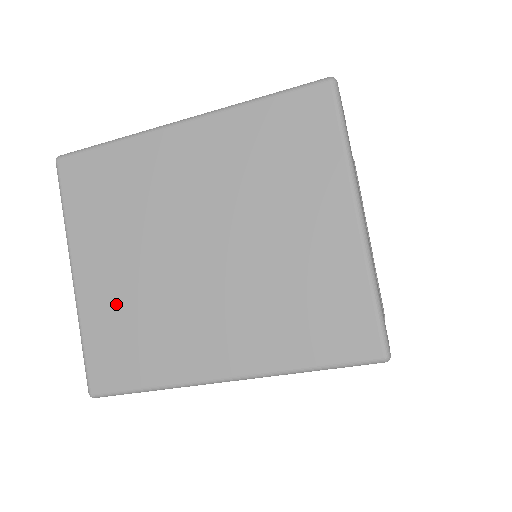
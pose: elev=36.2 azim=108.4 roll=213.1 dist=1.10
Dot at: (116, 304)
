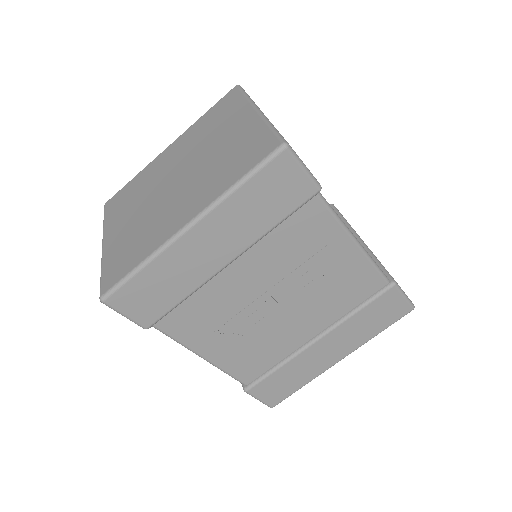
Dot at: (124, 238)
